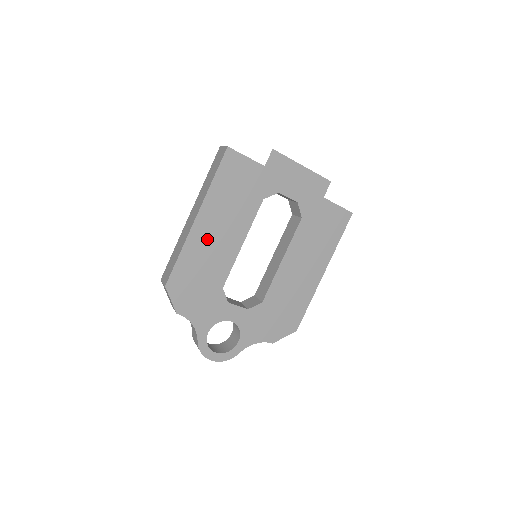
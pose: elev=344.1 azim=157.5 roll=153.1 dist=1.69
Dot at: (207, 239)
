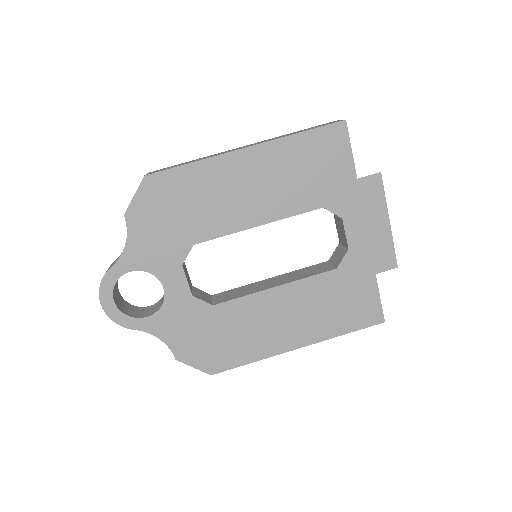
Dot at: (233, 180)
